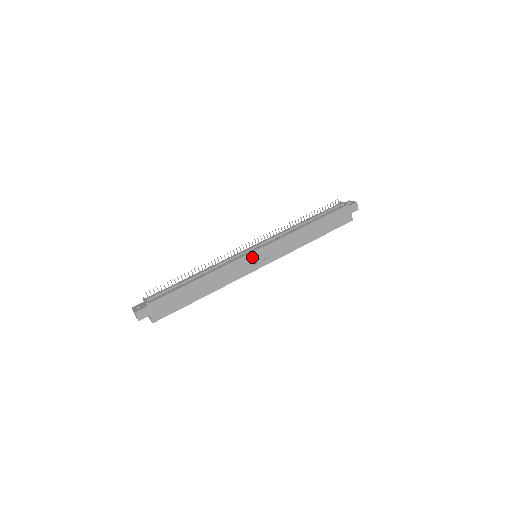
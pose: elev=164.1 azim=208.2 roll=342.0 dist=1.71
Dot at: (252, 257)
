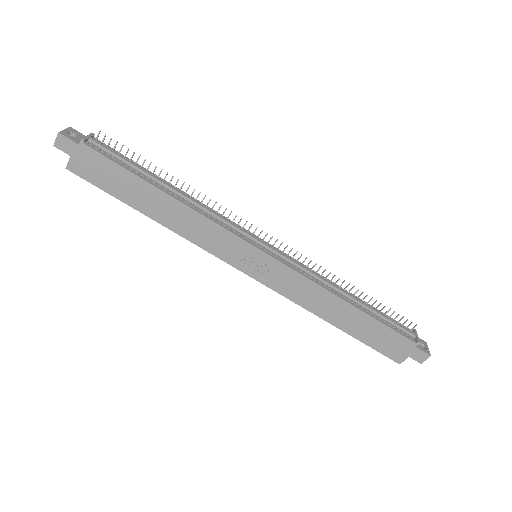
Dot at: (248, 250)
